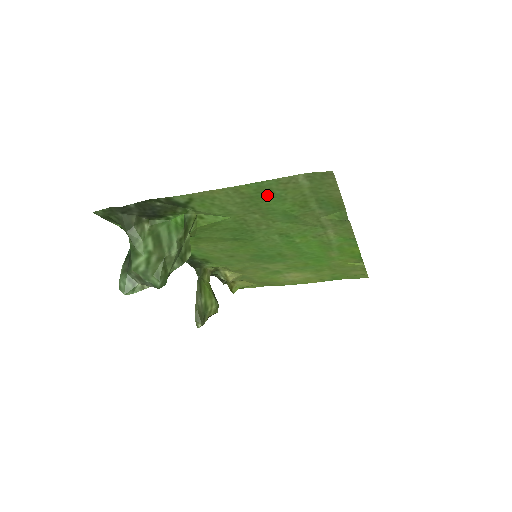
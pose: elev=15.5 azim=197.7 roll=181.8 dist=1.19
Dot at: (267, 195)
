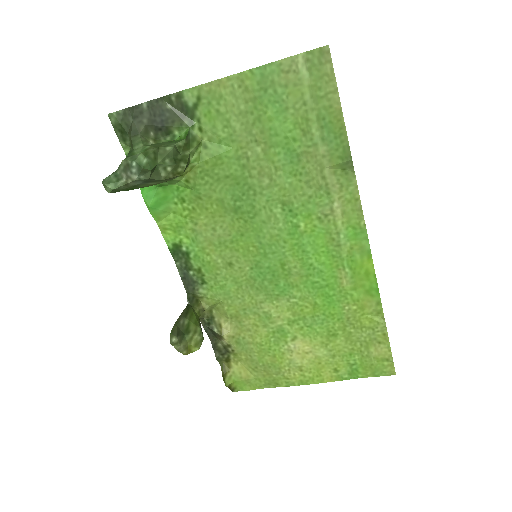
Dot at: (270, 97)
